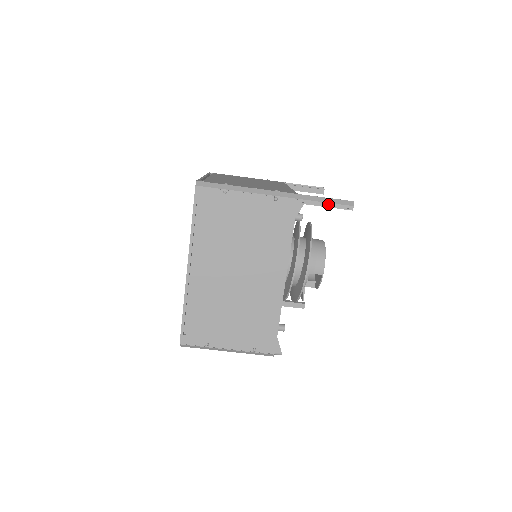
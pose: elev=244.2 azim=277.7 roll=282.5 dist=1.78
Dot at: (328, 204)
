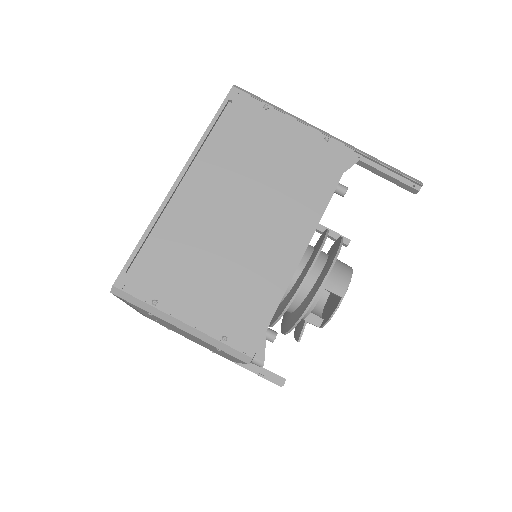
Dot at: (390, 172)
